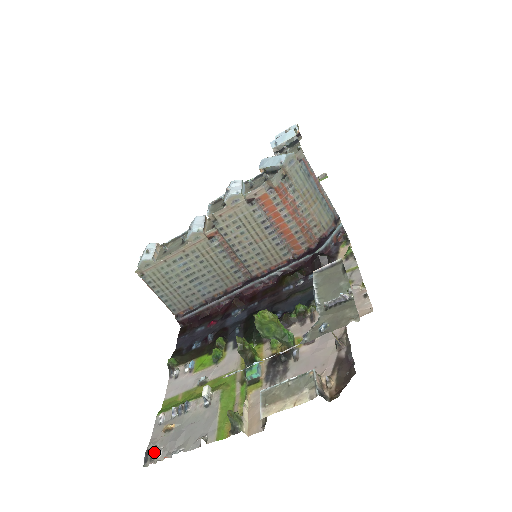
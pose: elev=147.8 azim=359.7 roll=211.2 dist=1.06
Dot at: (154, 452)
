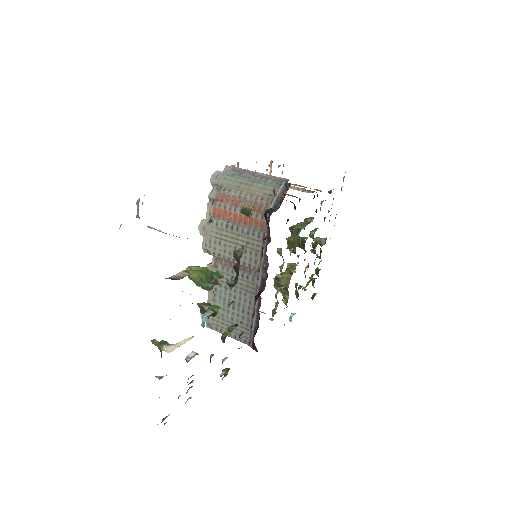
Dot at: (164, 419)
